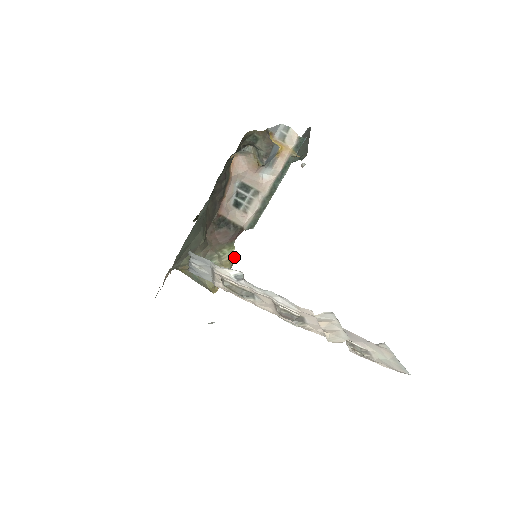
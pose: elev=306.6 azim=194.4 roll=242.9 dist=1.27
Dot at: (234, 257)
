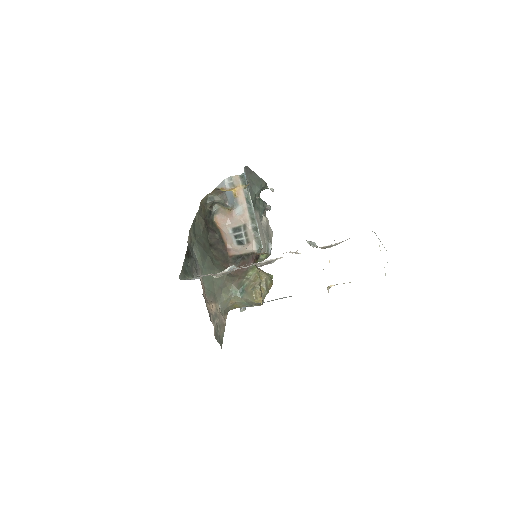
Dot at: (262, 274)
